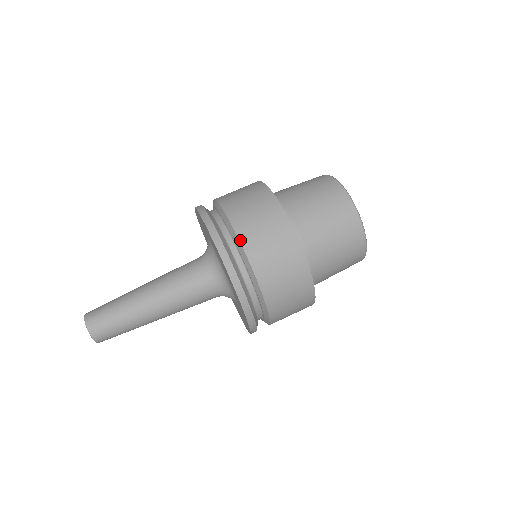
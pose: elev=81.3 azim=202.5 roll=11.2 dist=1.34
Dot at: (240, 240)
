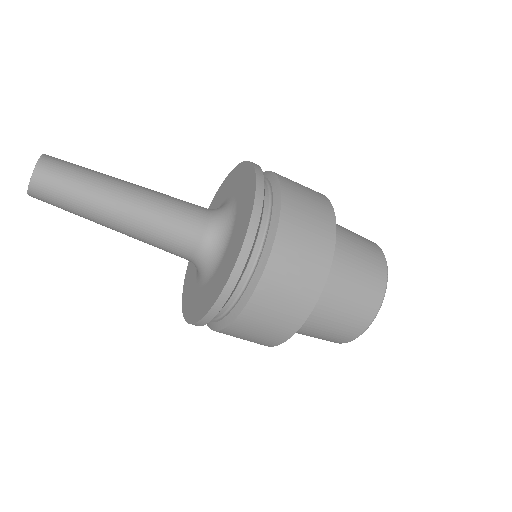
Dot at: (279, 177)
